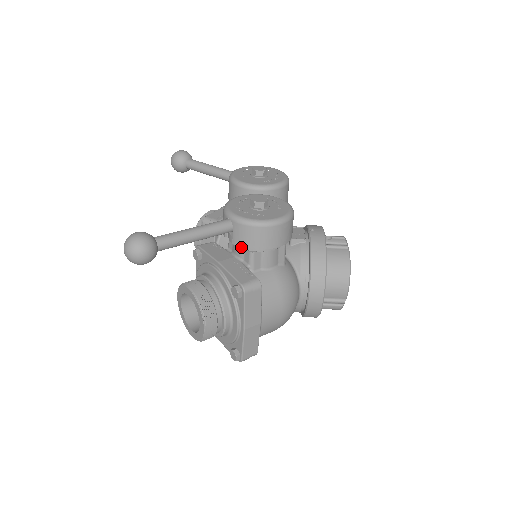
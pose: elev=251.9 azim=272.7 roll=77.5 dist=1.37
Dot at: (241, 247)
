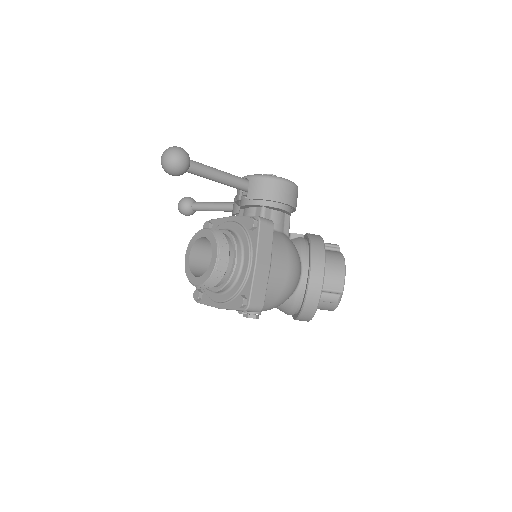
Dot at: (254, 203)
